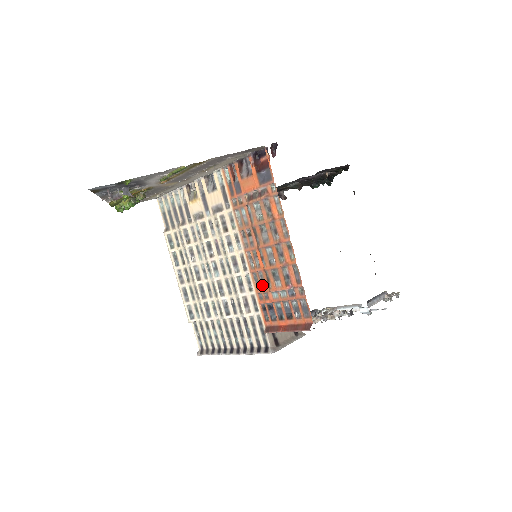
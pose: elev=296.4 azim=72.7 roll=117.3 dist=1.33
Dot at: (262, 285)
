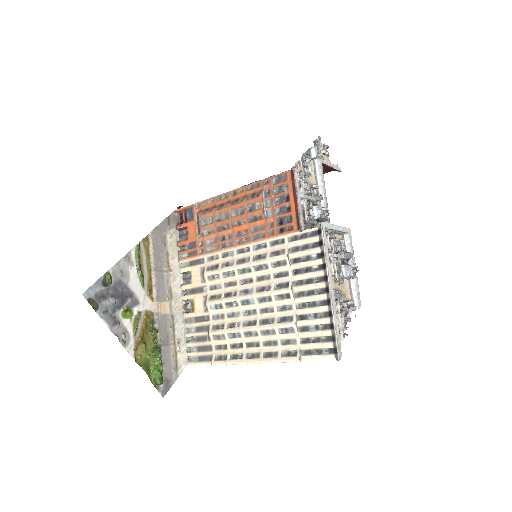
Dot at: (261, 229)
